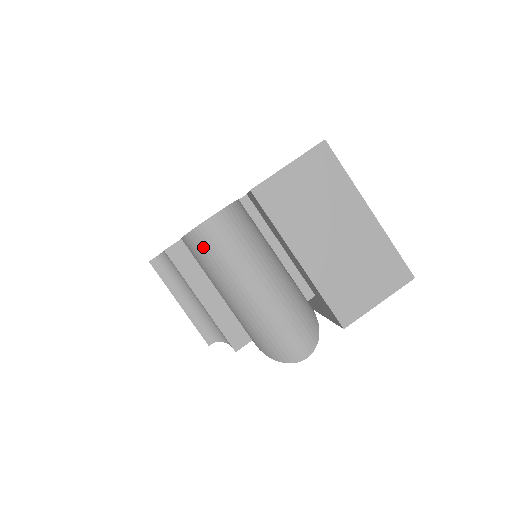
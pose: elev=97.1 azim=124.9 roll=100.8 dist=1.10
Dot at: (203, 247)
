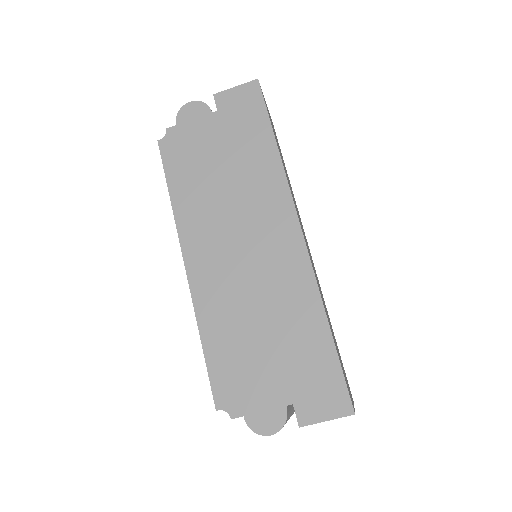
Dot at: occluded
